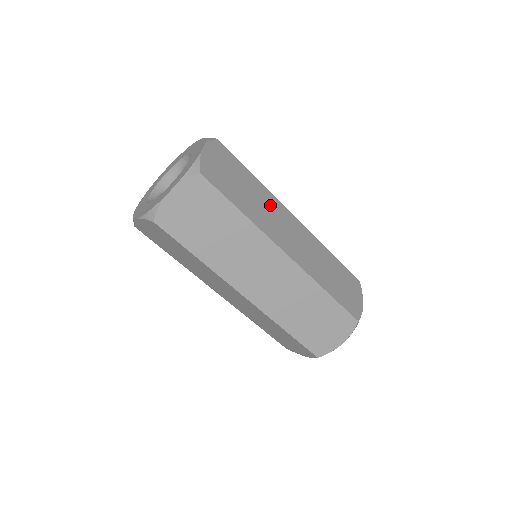
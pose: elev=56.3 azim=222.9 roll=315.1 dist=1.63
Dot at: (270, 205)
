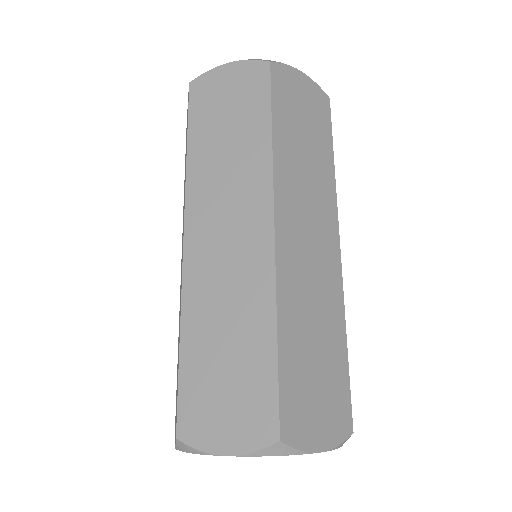
Dot at: occluded
